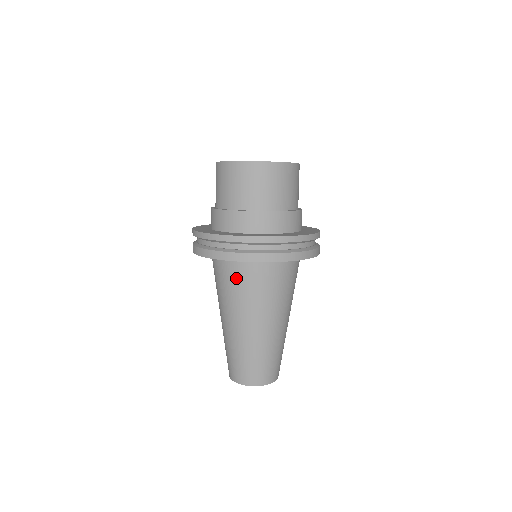
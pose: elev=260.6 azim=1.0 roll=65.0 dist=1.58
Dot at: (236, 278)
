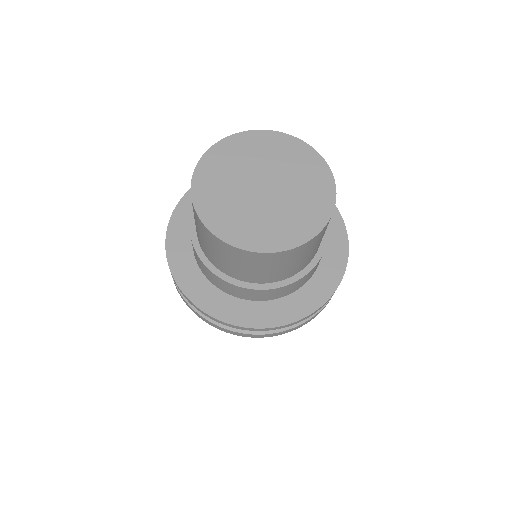
Dot at: occluded
